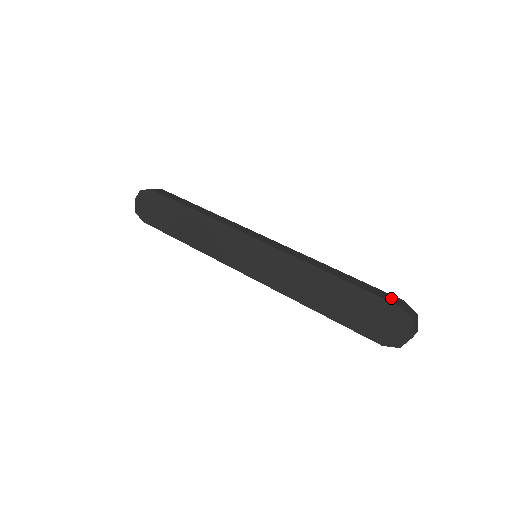
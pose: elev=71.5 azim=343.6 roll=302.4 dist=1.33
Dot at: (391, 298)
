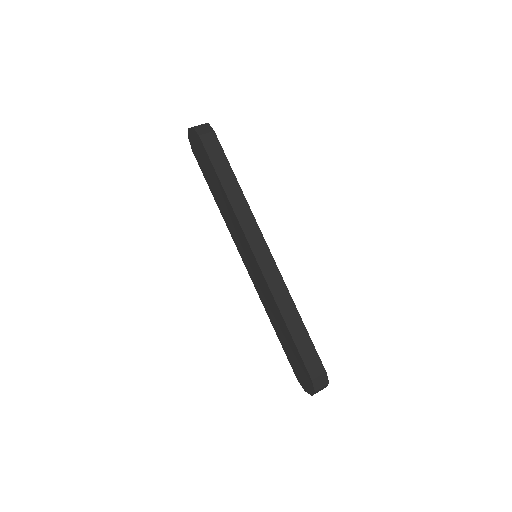
Dot at: (315, 367)
